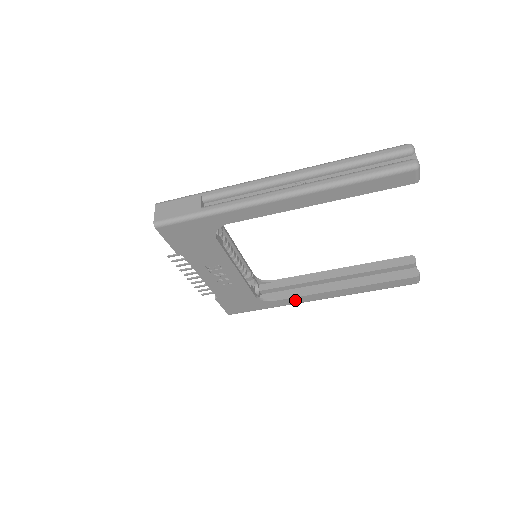
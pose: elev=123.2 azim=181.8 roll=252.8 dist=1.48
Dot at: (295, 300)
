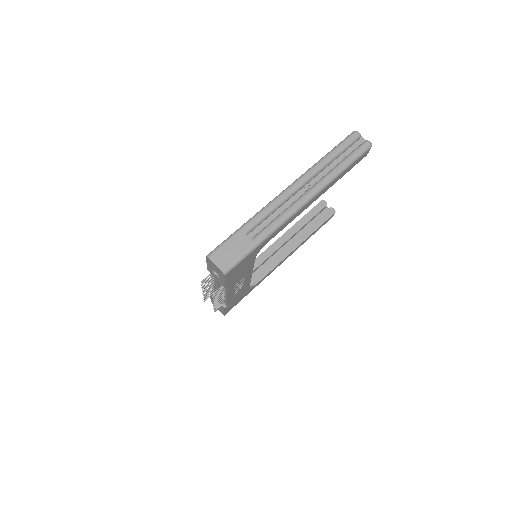
Dot at: (269, 273)
